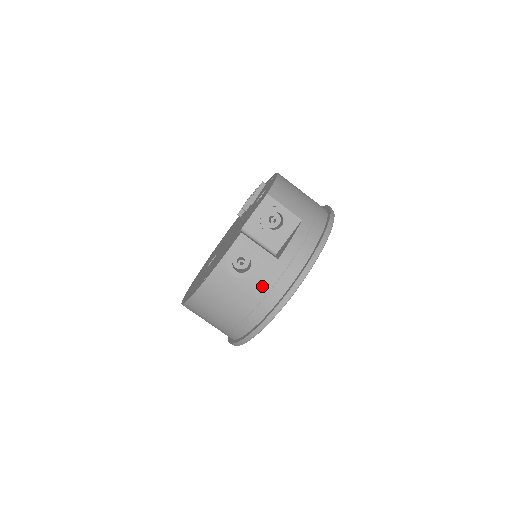
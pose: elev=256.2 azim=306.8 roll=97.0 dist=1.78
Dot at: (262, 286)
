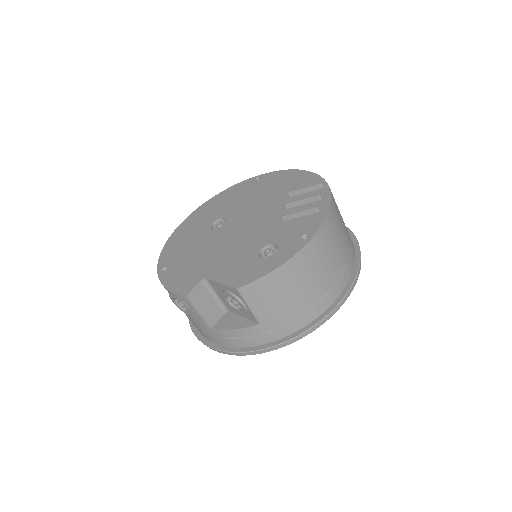
Dot at: (193, 323)
